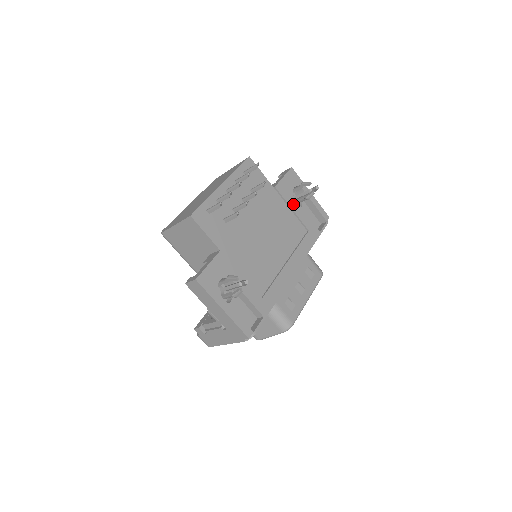
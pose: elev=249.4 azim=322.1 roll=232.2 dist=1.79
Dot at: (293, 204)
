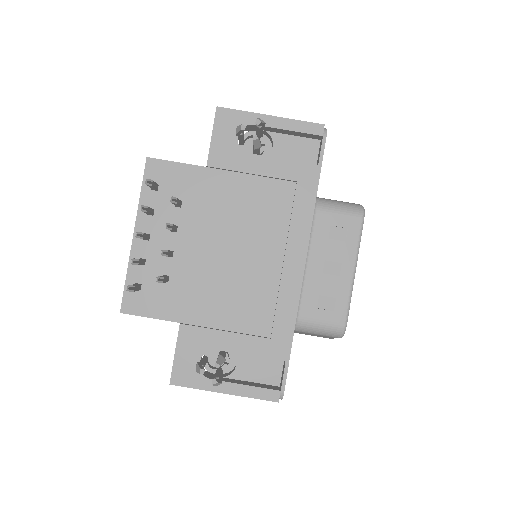
Dot at: (249, 164)
